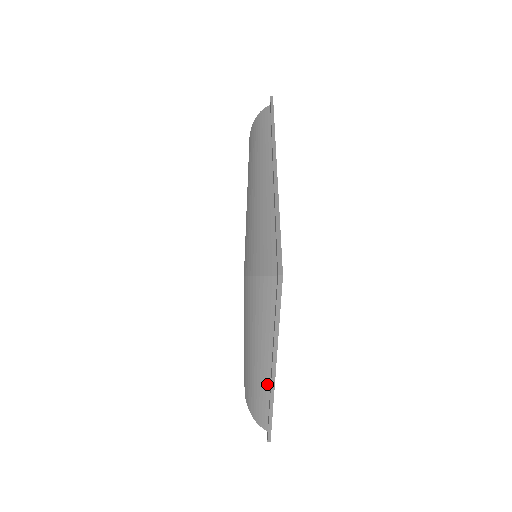
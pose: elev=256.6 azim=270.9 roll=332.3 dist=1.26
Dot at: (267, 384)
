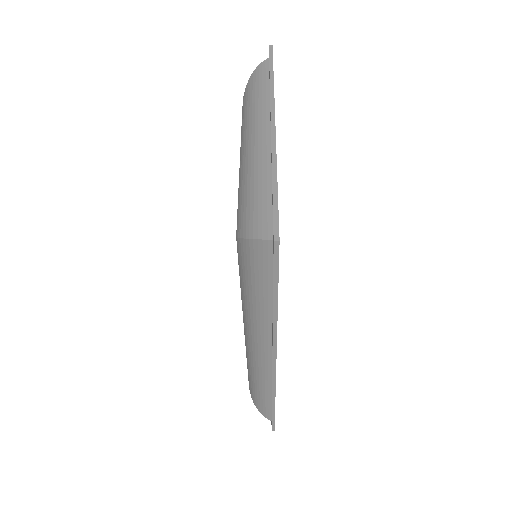
Dot at: occluded
